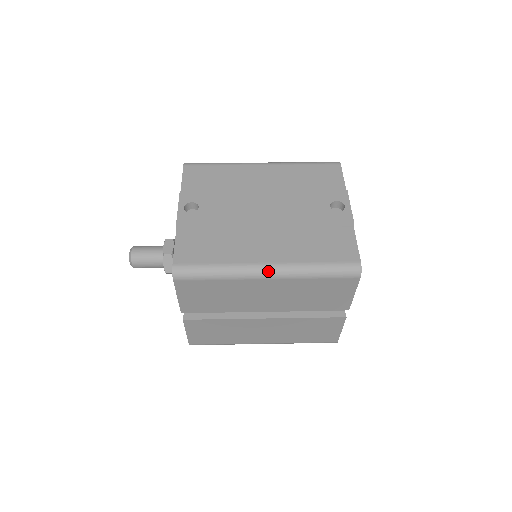
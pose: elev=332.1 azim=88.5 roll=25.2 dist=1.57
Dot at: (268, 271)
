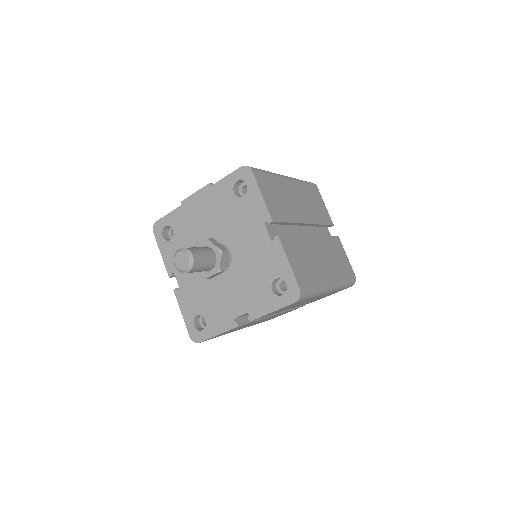
Dot at: (285, 176)
